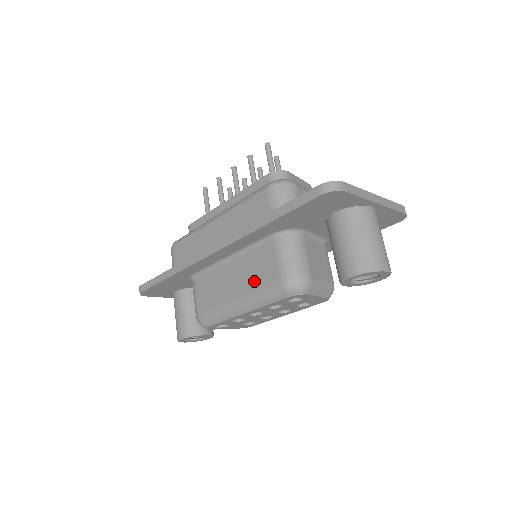
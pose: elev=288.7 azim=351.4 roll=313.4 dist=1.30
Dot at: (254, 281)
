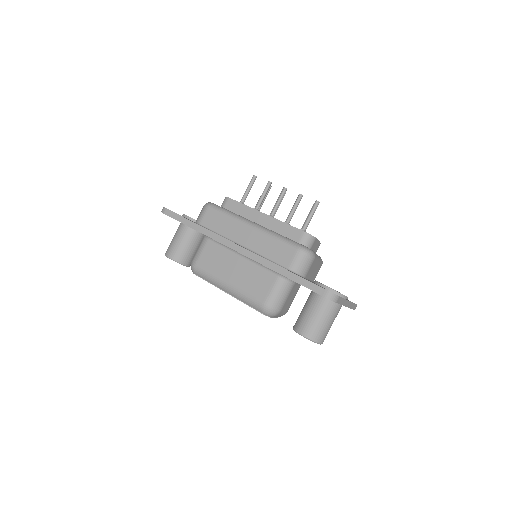
Dot at: (247, 286)
